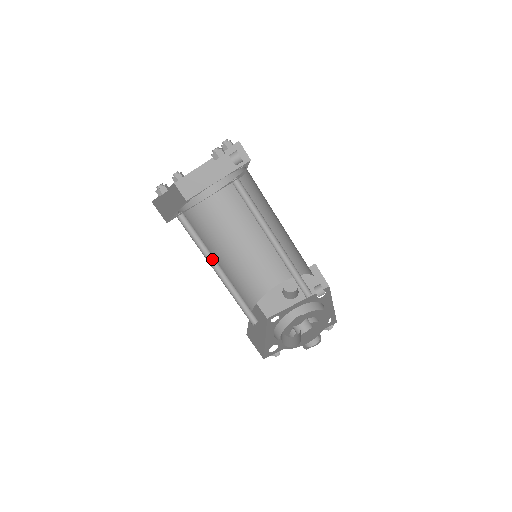
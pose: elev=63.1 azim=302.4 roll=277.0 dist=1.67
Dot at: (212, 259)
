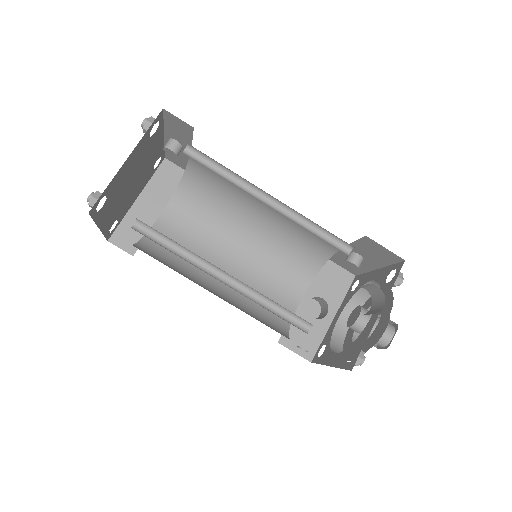
Dot at: (205, 267)
